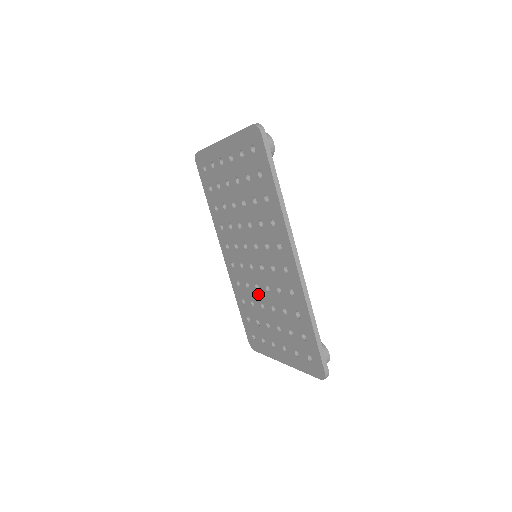
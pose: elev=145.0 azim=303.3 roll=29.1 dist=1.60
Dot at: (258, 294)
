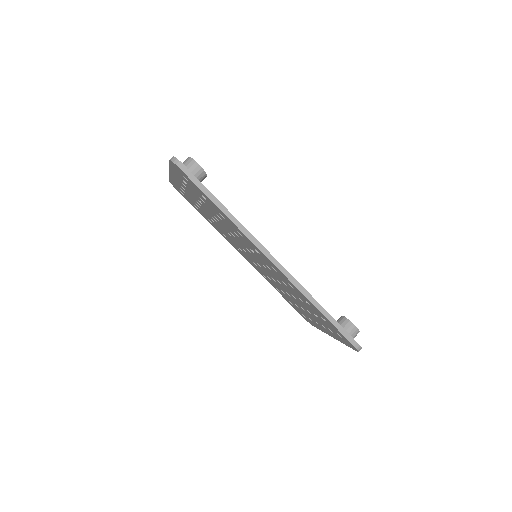
Dot at: (279, 285)
